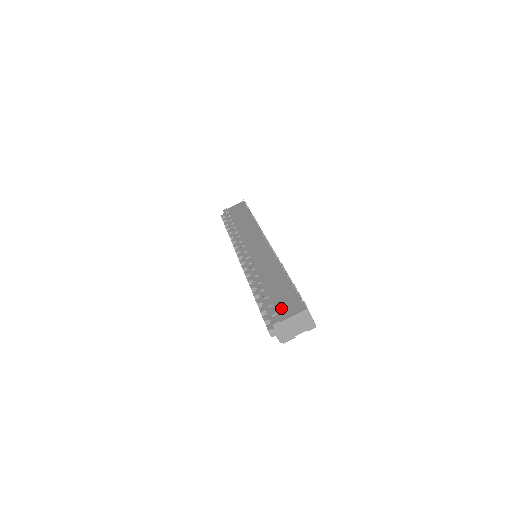
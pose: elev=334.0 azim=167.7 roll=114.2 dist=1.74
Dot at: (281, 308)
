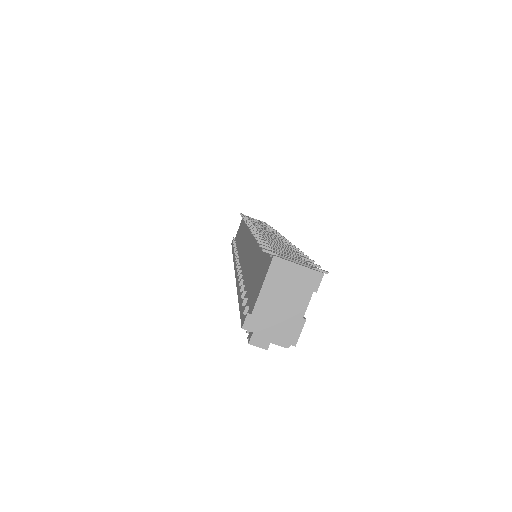
Dot at: (252, 291)
